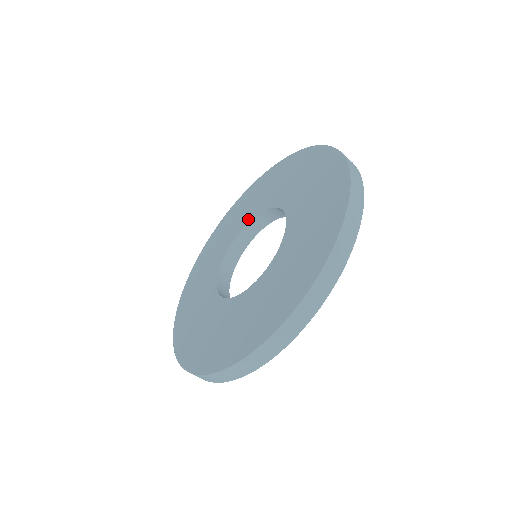
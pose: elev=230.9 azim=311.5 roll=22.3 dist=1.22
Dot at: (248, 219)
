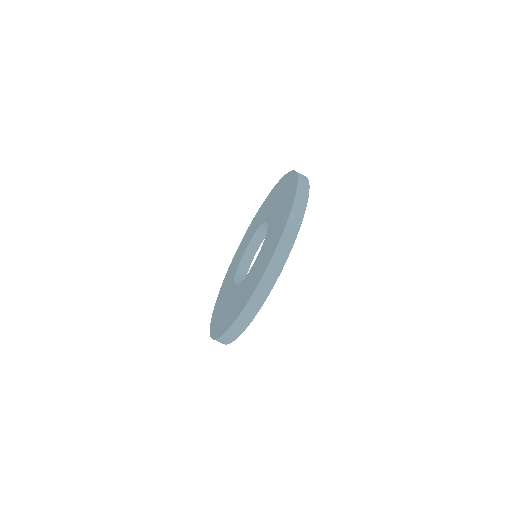
Dot at: (250, 238)
